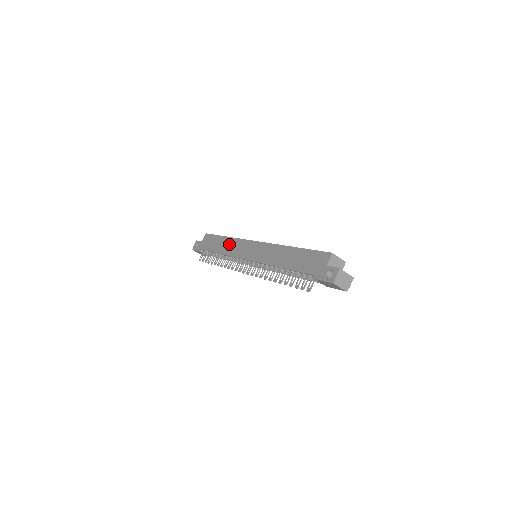
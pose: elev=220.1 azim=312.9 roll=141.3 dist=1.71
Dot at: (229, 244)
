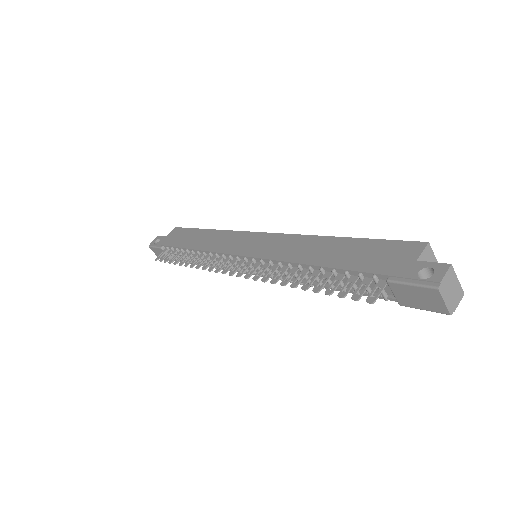
Dot at: (213, 237)
